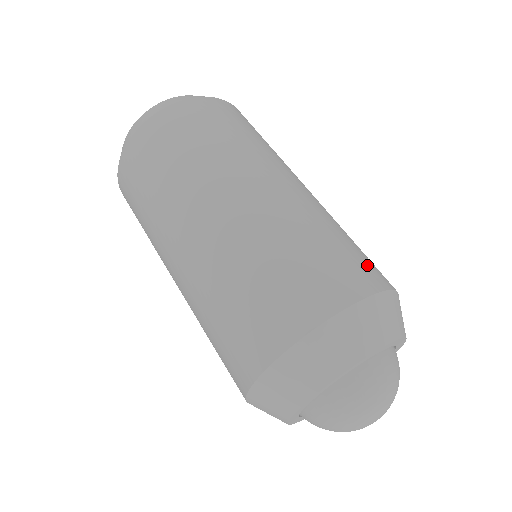
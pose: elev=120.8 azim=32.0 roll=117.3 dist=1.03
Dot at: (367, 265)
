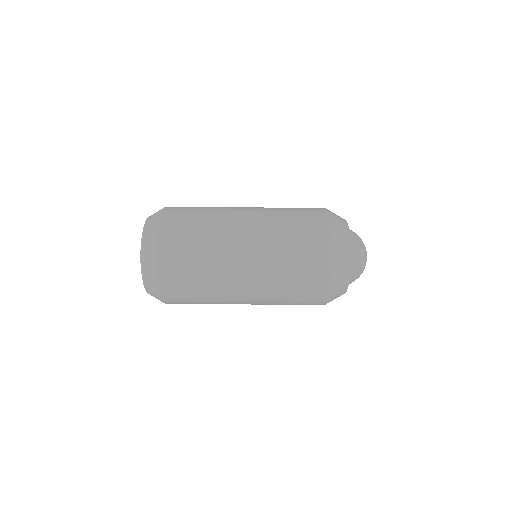
Dot at: (312, 219)
